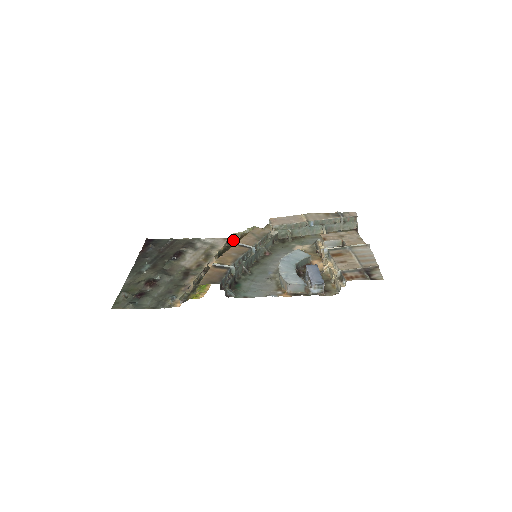
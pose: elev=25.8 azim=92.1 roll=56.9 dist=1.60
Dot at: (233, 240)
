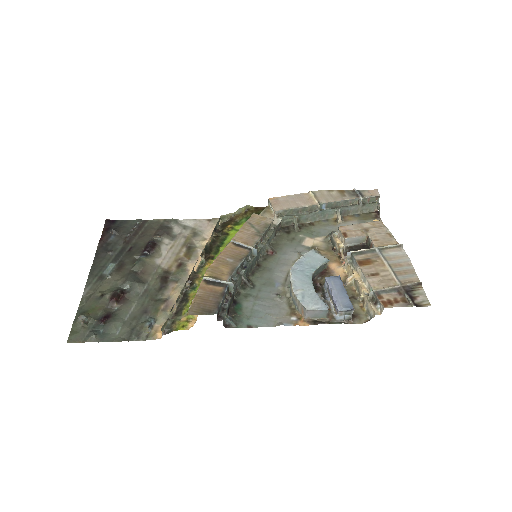
Dot at: (221, 224)
